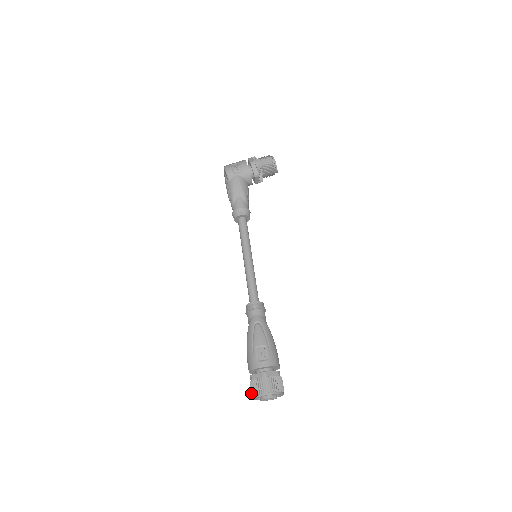
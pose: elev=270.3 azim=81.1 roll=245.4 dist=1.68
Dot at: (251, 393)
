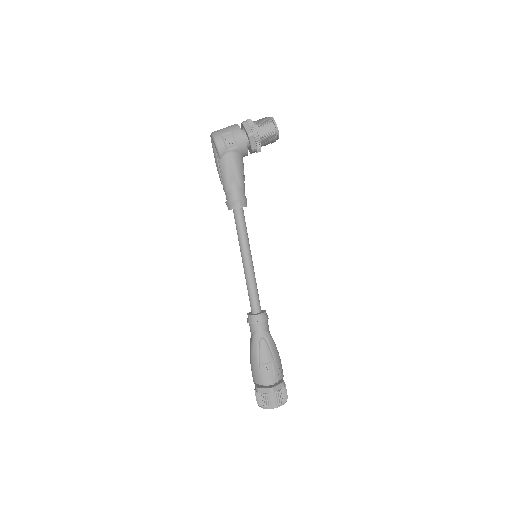
Dot at: (257, 401)
